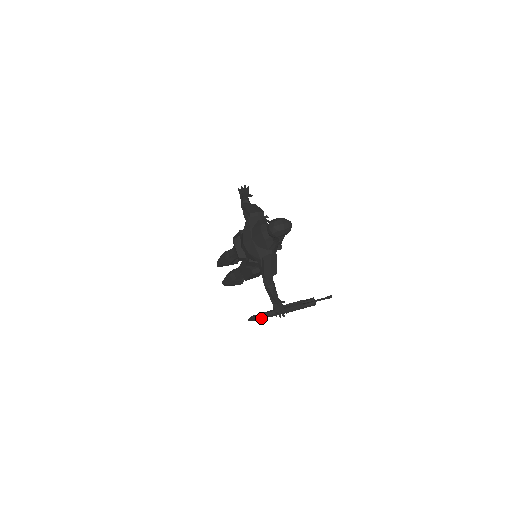
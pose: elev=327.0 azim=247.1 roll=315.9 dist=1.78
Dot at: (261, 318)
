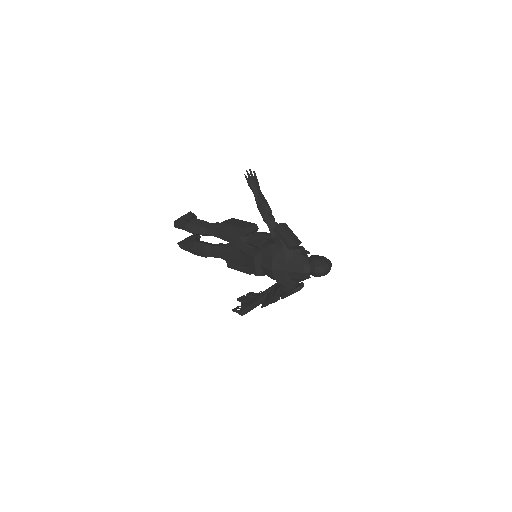
Dot at: (248, 311)
